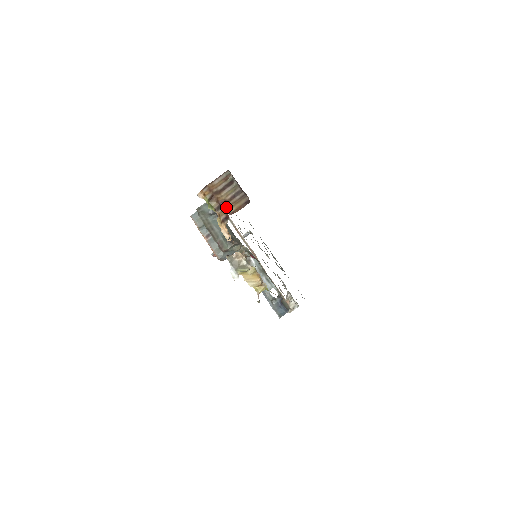
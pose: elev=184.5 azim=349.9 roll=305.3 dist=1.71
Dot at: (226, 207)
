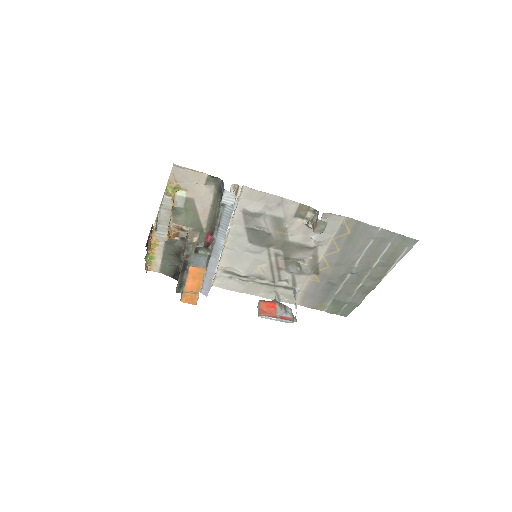
Dot at: occluded
